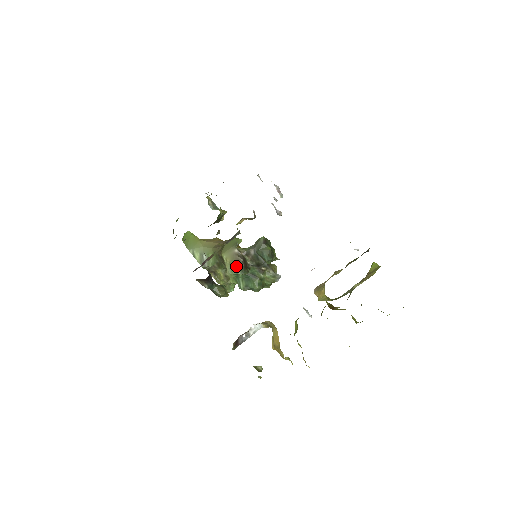
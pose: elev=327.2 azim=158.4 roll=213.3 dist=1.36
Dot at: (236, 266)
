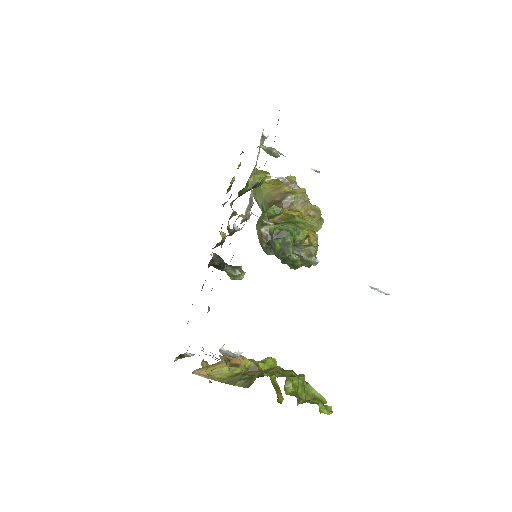
Dot at: (261, 246)
